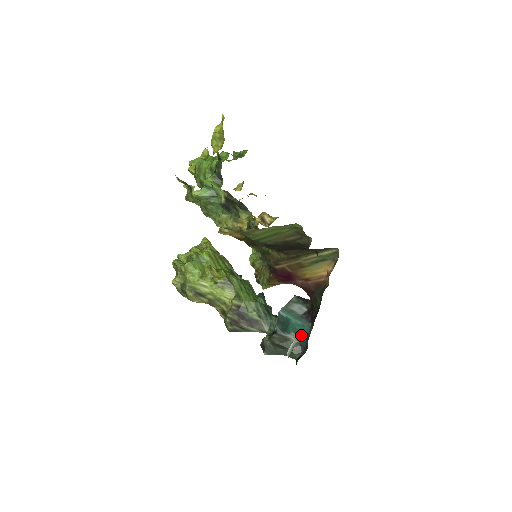
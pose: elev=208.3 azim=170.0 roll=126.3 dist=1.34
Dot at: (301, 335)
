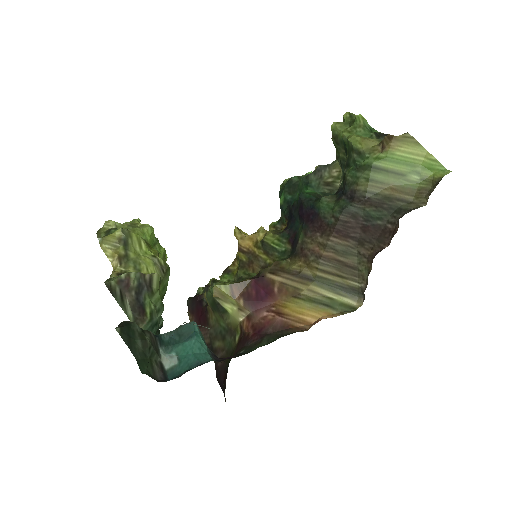
Dot at: (186, 361)
